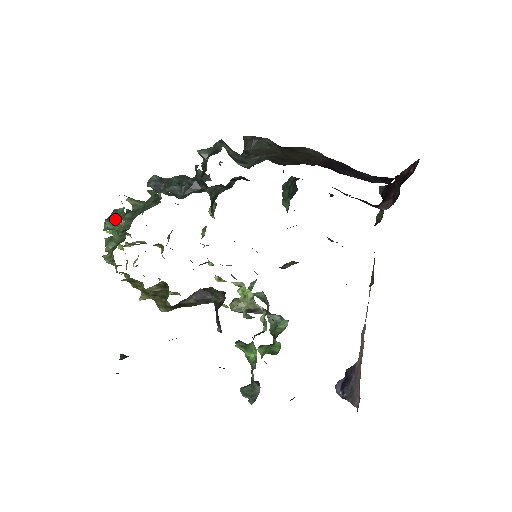
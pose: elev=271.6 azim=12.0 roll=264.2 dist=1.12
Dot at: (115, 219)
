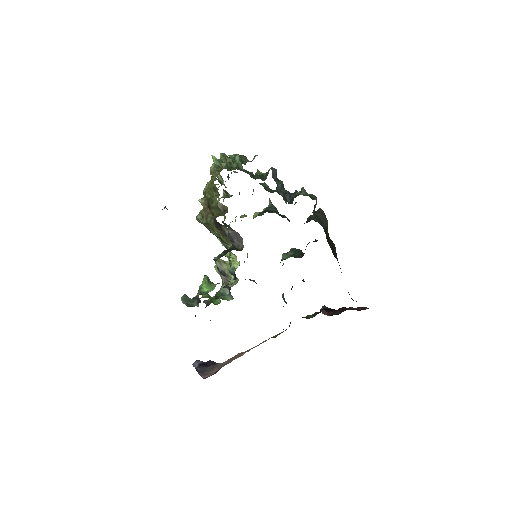
Dot at: (242, 159)
